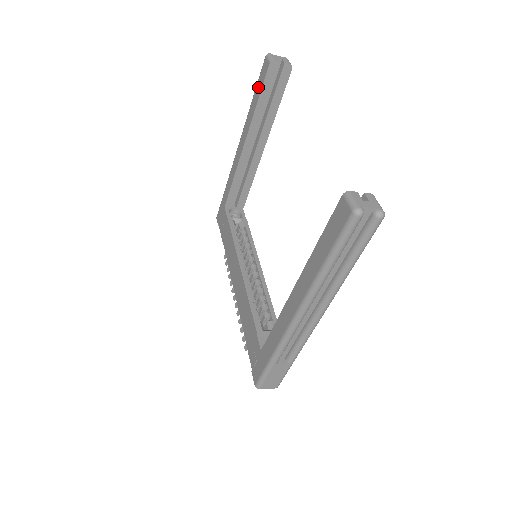
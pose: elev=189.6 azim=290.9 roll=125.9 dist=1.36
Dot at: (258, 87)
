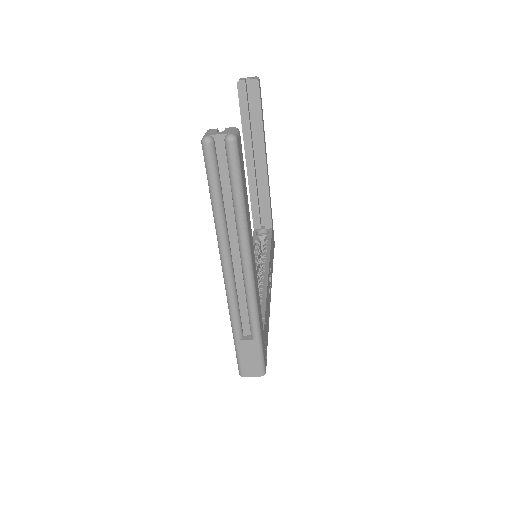
Dot at: occluded
